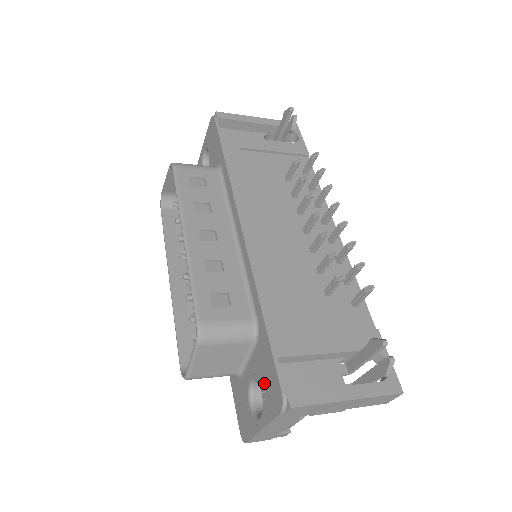
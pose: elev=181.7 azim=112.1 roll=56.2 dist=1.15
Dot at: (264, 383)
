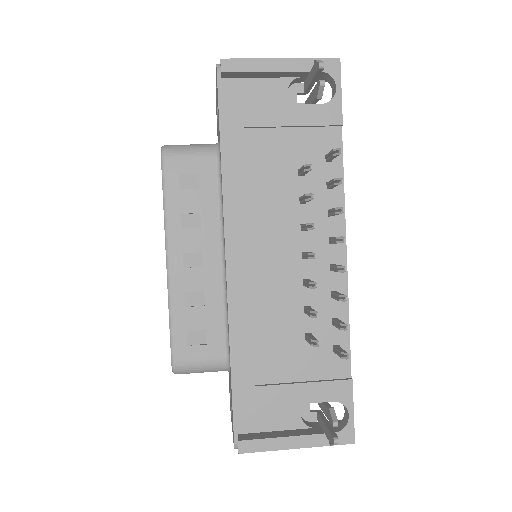
Dot at: occluded
